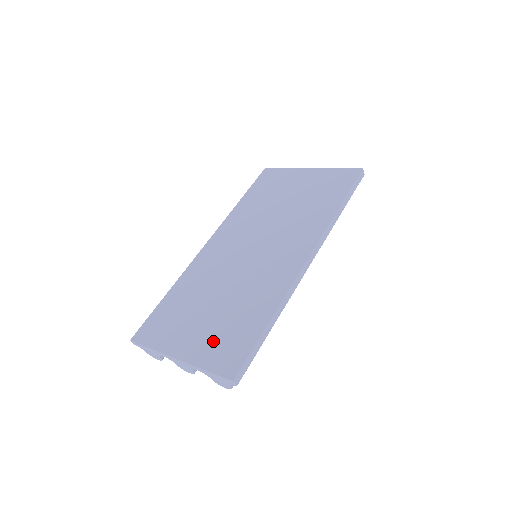
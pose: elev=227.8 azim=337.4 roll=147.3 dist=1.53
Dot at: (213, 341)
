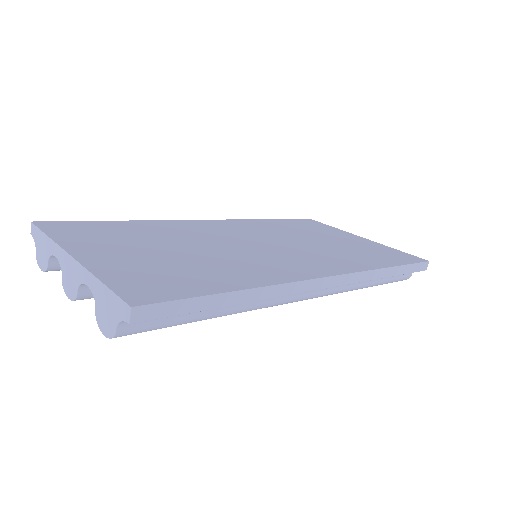
Dot at: (141, 268)
